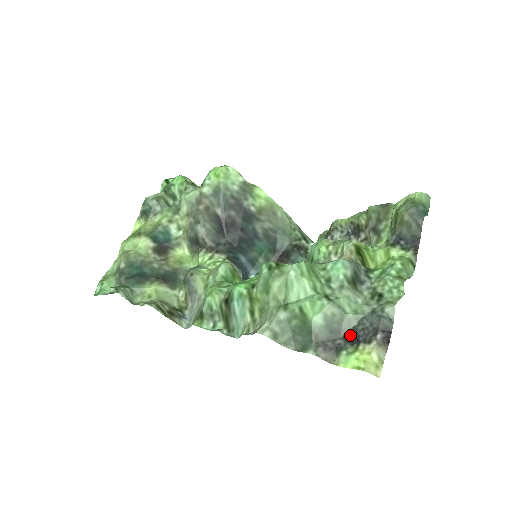
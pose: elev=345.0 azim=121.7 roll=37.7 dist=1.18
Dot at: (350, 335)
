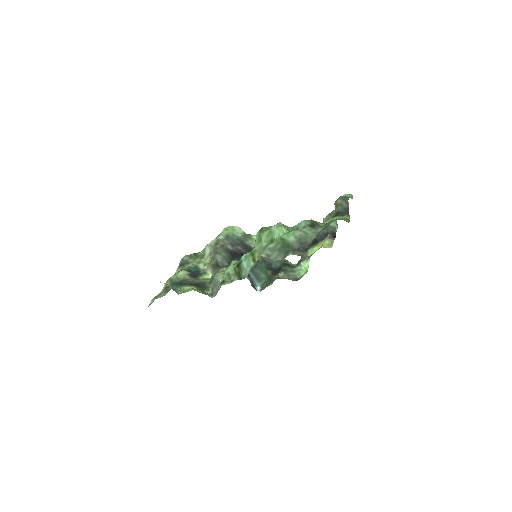
Dot at: (313, 242)
